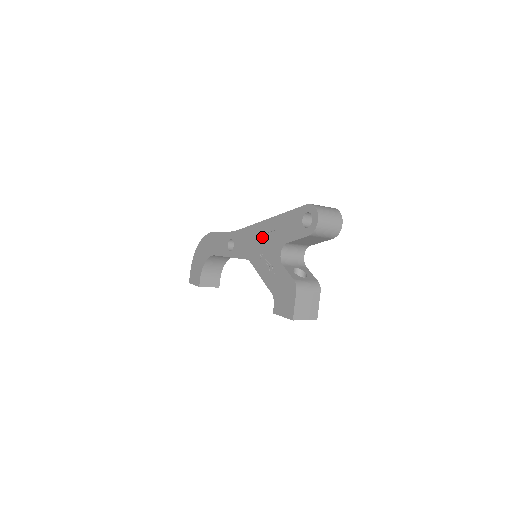
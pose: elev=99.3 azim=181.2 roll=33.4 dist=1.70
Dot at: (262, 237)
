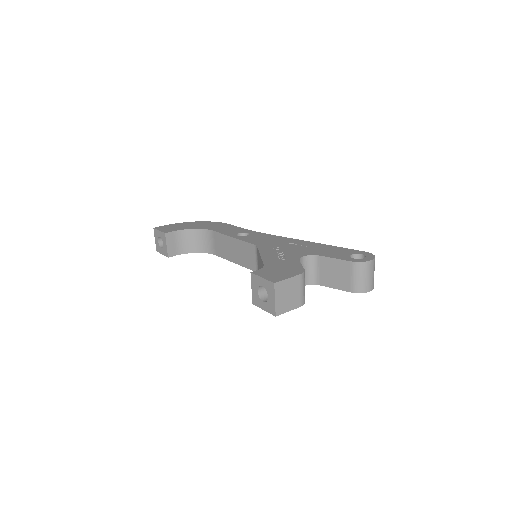
Dot at: (291, 244)
